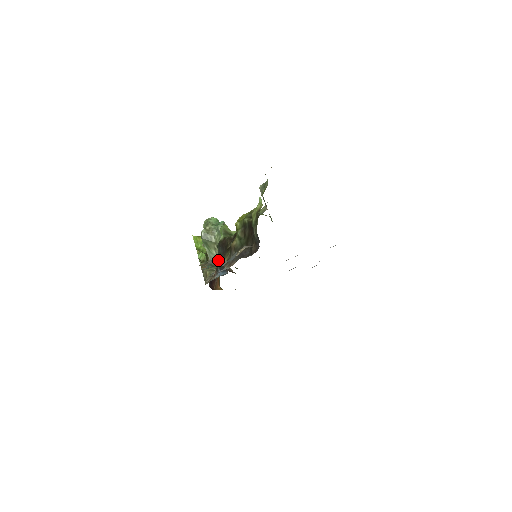
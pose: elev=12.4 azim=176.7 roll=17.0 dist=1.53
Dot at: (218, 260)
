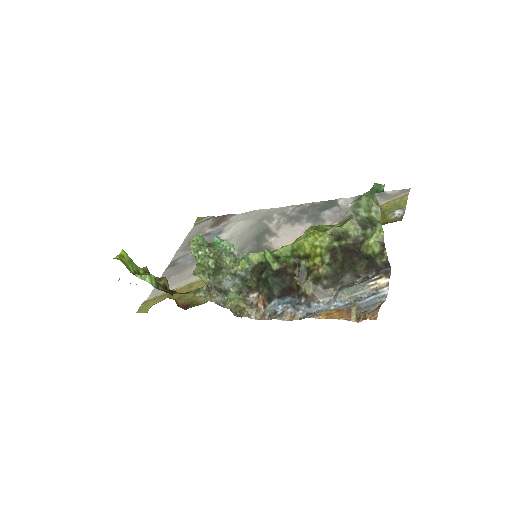
Dot at: (277, 291)
